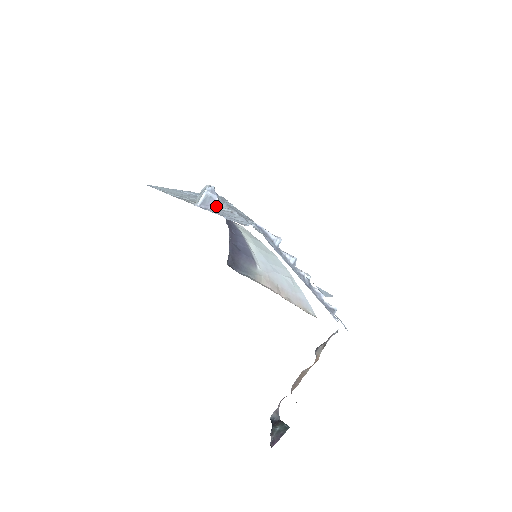
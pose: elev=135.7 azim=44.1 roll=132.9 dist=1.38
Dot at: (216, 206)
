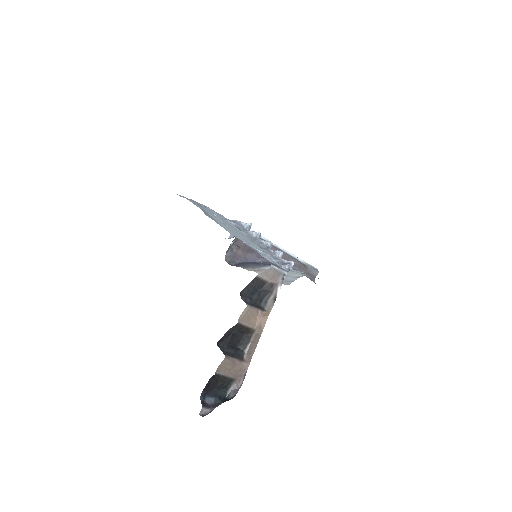
Dot at: occluded
